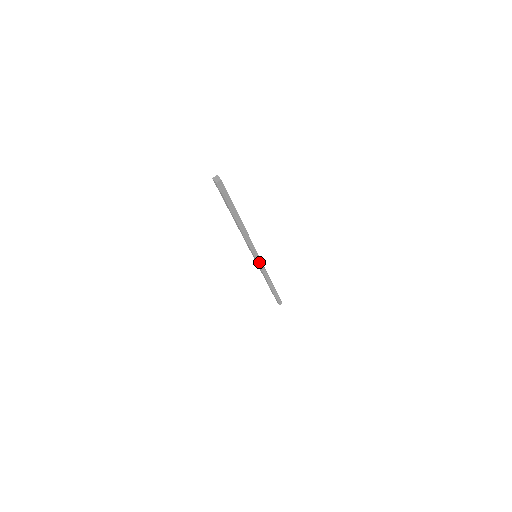
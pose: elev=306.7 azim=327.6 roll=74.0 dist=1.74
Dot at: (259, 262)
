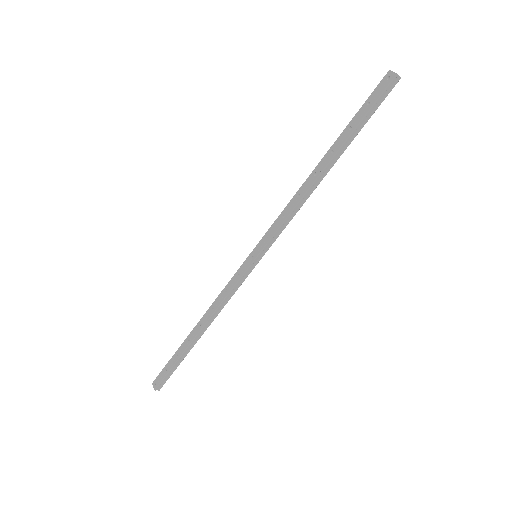
Dot at: (248, 269)
